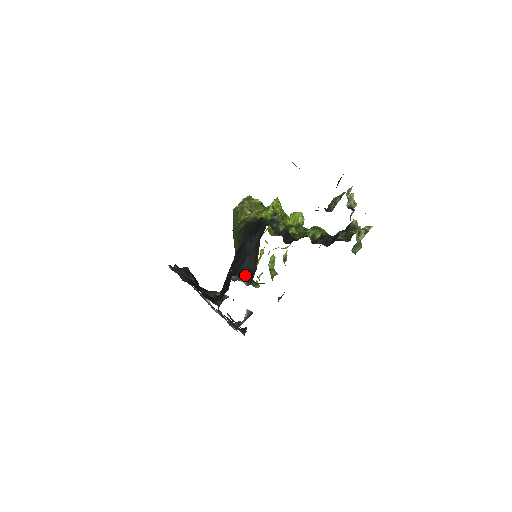
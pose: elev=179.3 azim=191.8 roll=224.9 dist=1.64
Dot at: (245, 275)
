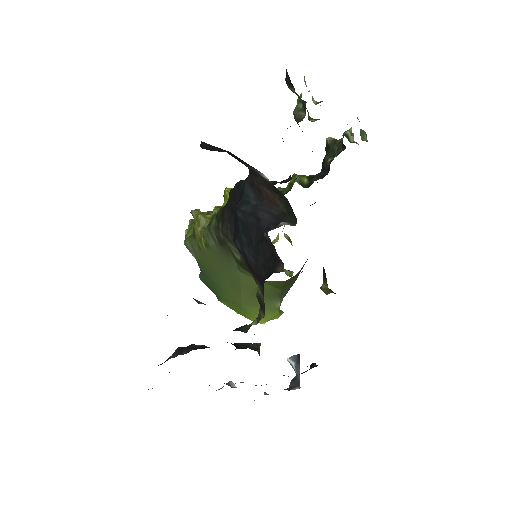
Dot at: (278, 224)
